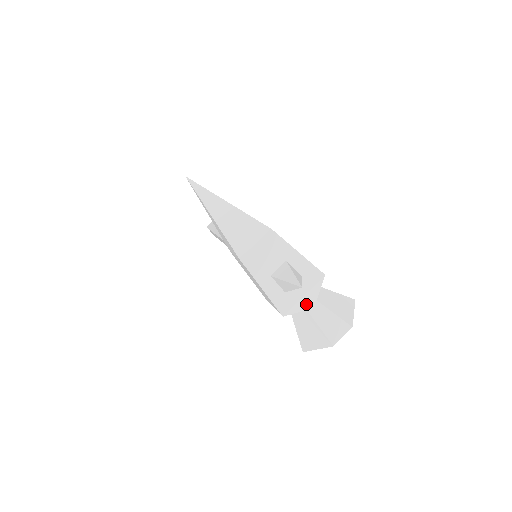
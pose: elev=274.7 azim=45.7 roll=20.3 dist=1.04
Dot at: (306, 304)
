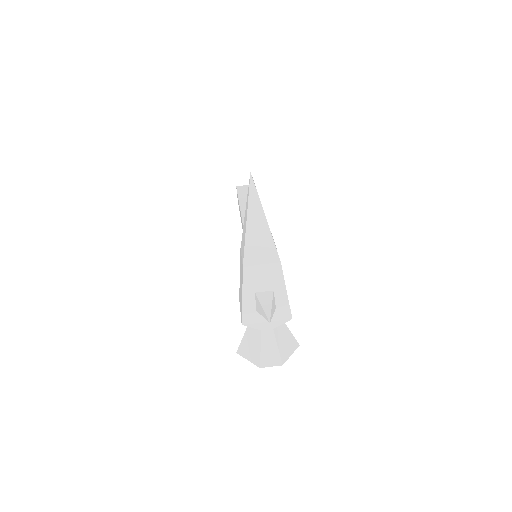
Dot at: (264, 327)
